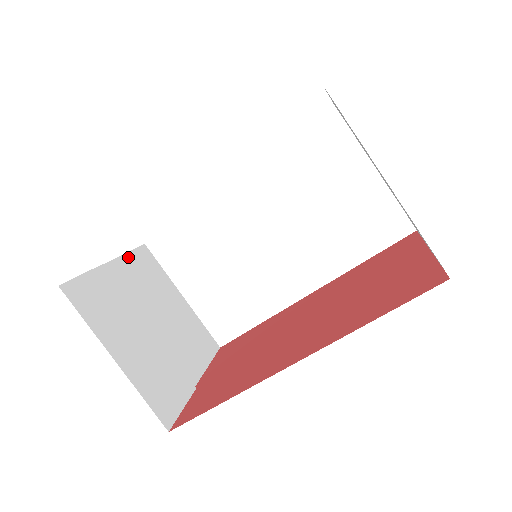
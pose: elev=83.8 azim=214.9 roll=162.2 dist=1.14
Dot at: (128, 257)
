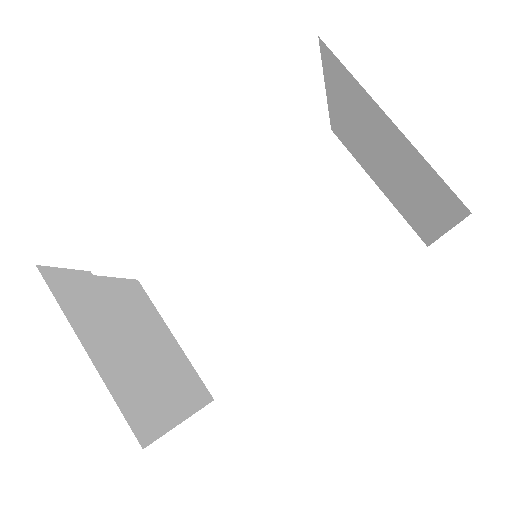
Dot at: (118, 281)
